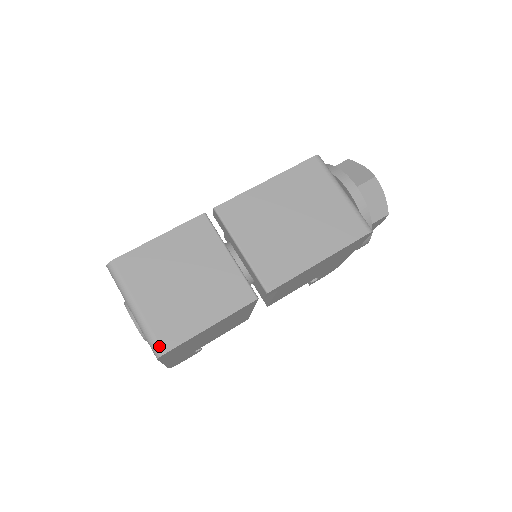
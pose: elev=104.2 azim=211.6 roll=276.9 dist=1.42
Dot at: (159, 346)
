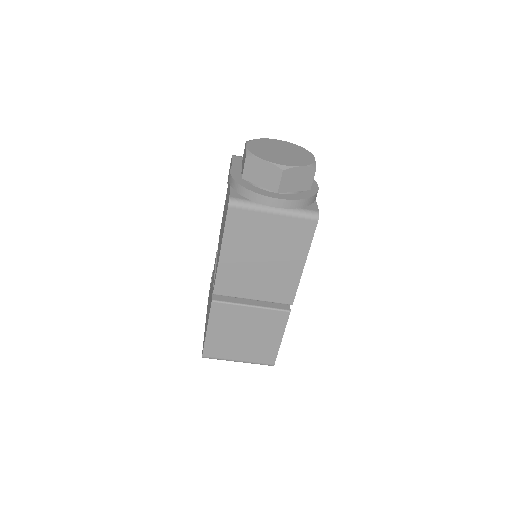
Dot at: (268, 364)
